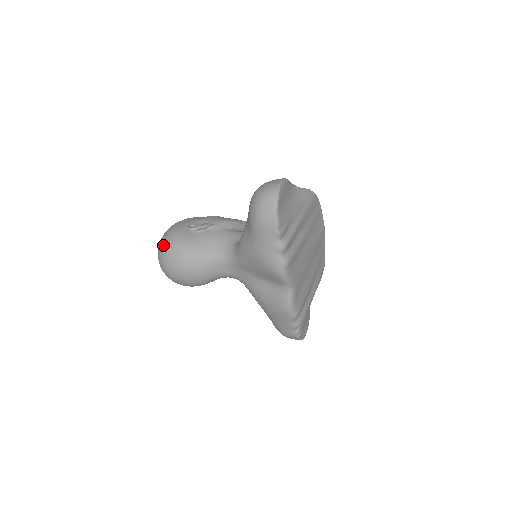
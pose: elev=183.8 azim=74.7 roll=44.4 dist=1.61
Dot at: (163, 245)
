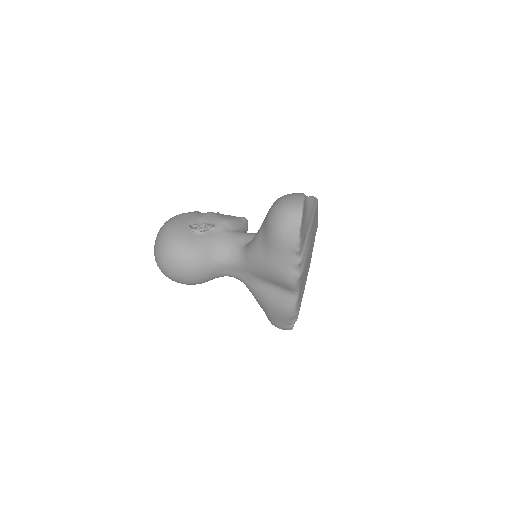
Dot at: (164, 246)
